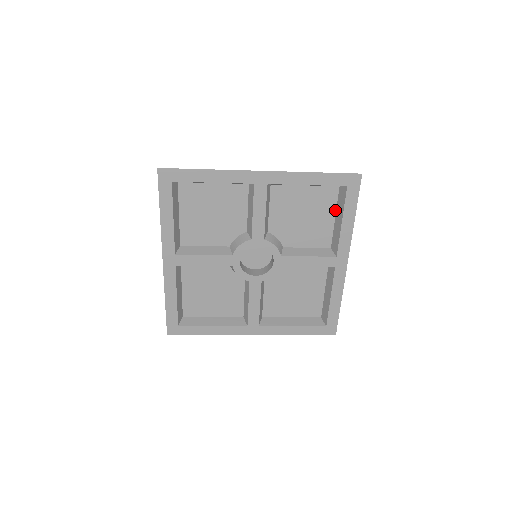
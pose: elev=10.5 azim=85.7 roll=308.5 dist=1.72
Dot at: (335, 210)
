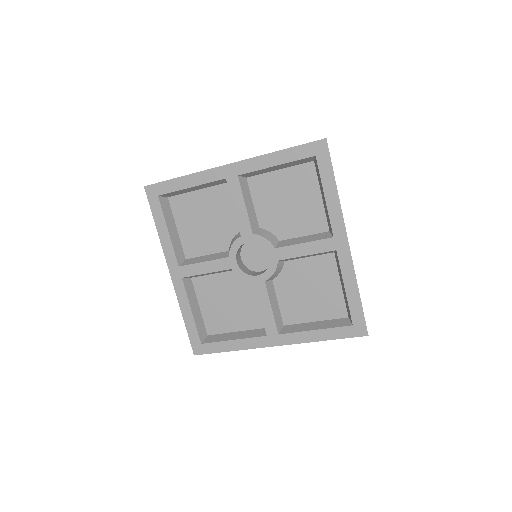
Dot at: (319, 188)
